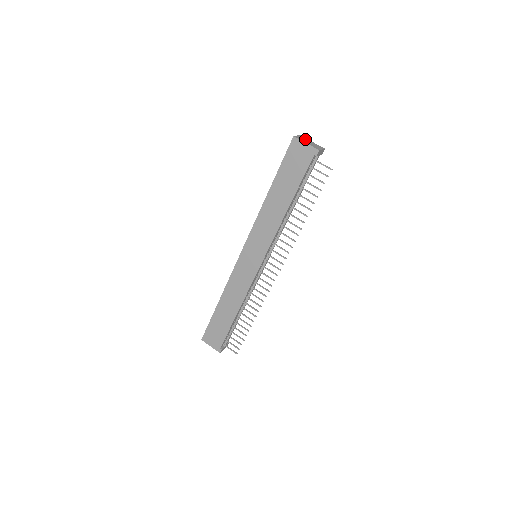
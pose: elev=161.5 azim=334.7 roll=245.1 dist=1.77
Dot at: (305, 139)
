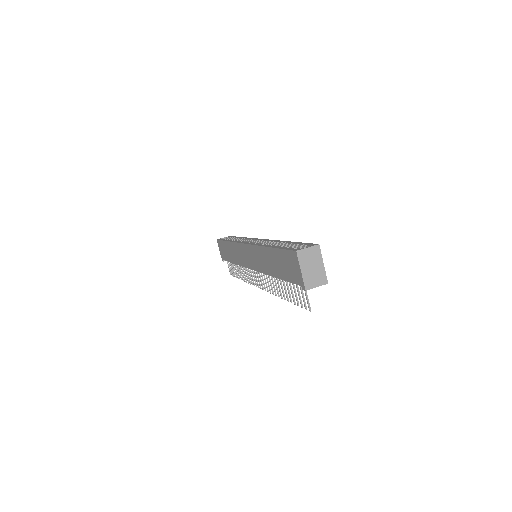
Dot at: (314, 258)
